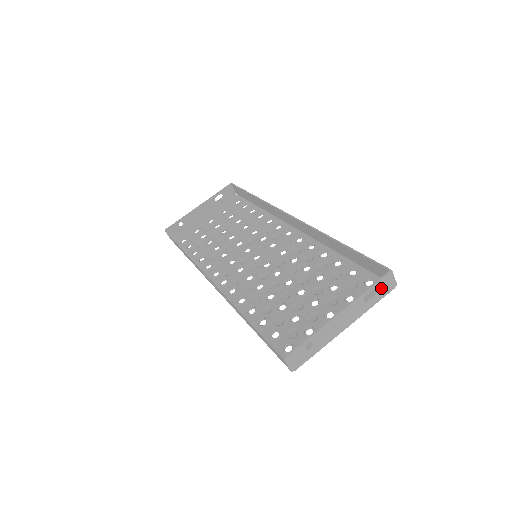
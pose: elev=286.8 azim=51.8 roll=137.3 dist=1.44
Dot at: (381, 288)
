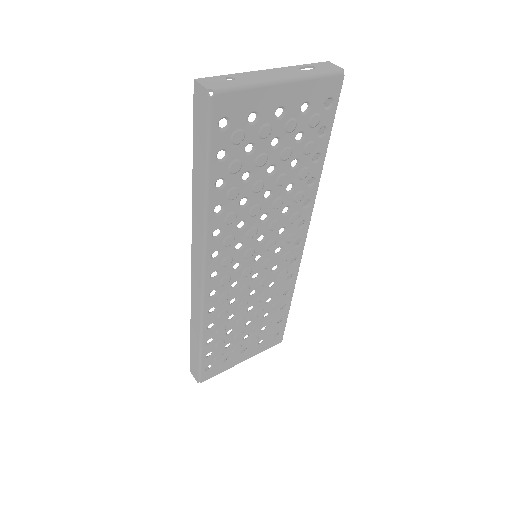
Dot at: (321, 68)
